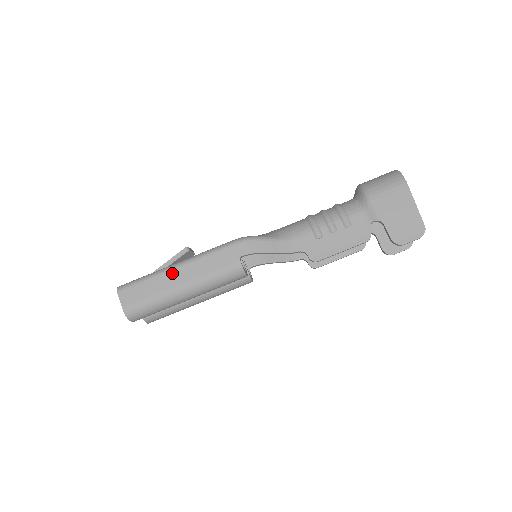
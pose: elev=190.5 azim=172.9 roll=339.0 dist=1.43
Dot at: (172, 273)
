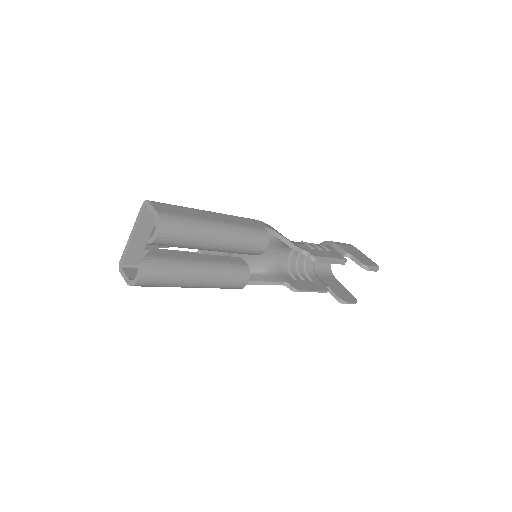
Dot at: (206, 212)
